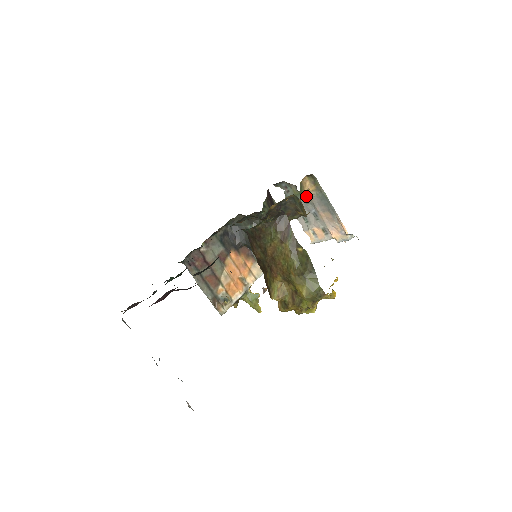
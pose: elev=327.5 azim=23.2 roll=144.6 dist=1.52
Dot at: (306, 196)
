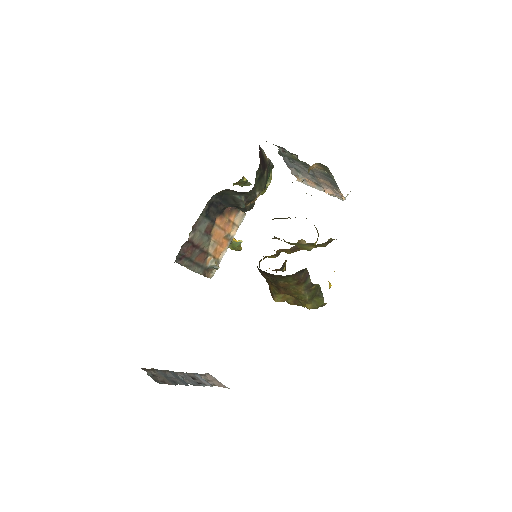
Dot at: (307, 164)
